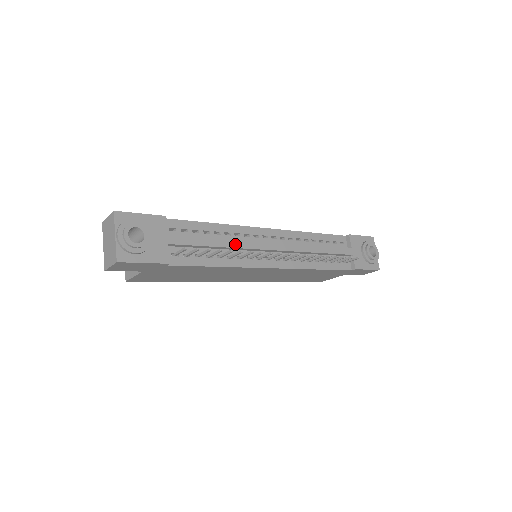
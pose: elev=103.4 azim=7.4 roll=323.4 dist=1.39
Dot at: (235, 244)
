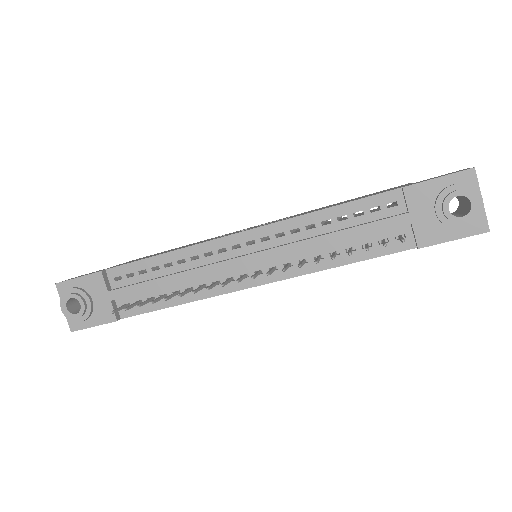
Dot at: (187, 276)
